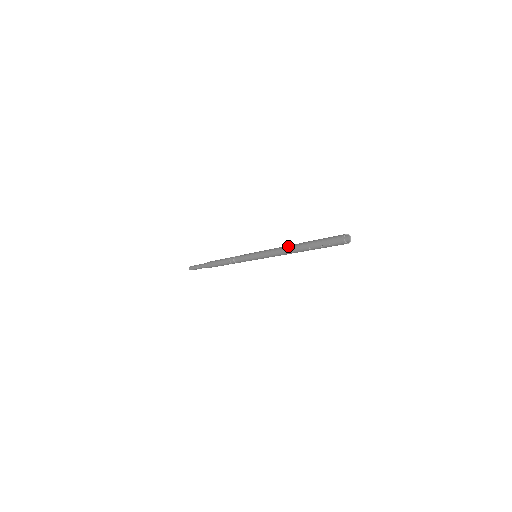
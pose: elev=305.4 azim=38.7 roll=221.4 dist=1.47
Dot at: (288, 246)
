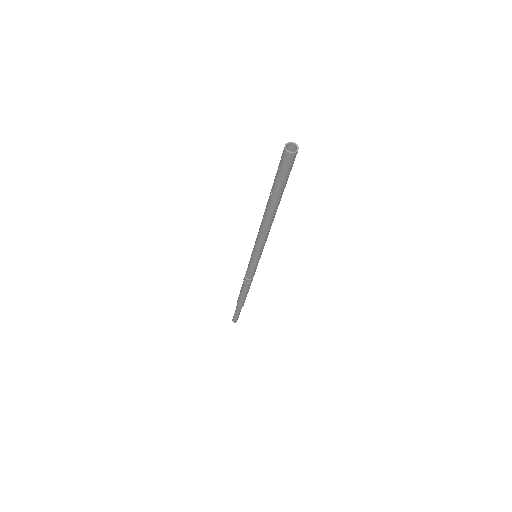
Dot at: occluded
